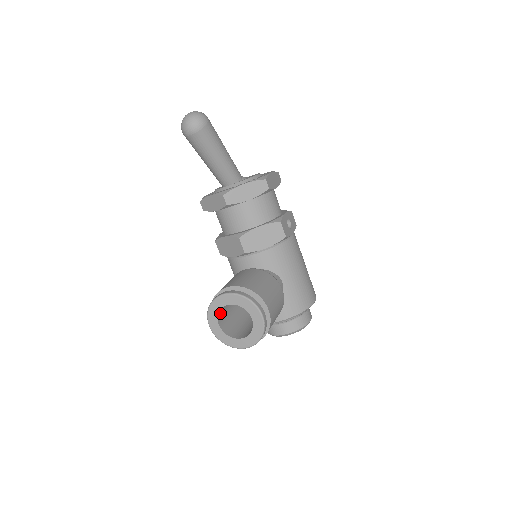
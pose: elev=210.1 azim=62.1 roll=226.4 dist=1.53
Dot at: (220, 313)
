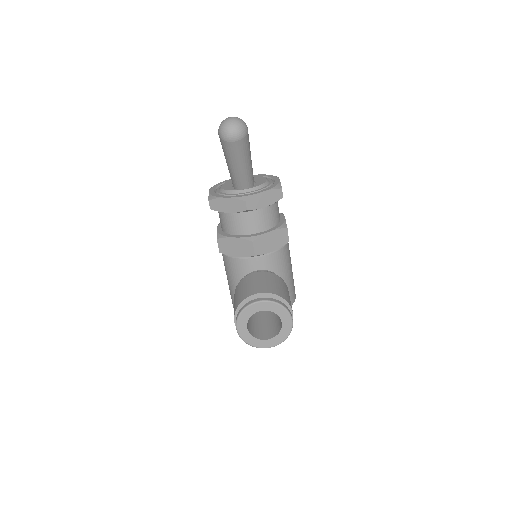
Dot at: occluded
